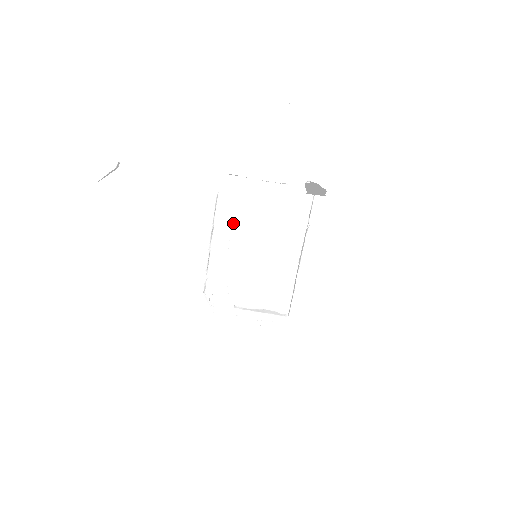
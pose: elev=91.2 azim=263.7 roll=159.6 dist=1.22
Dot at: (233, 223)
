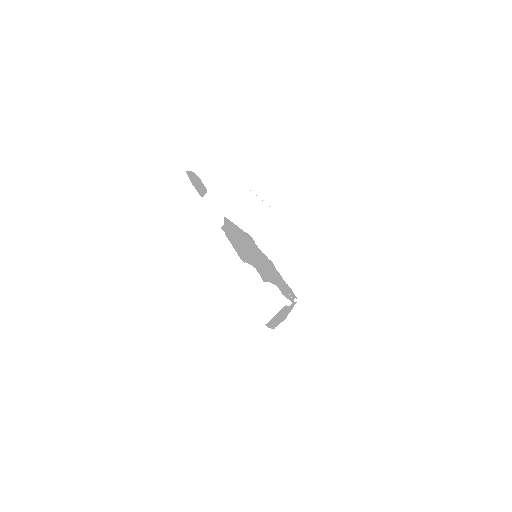
Dot at: occluded
